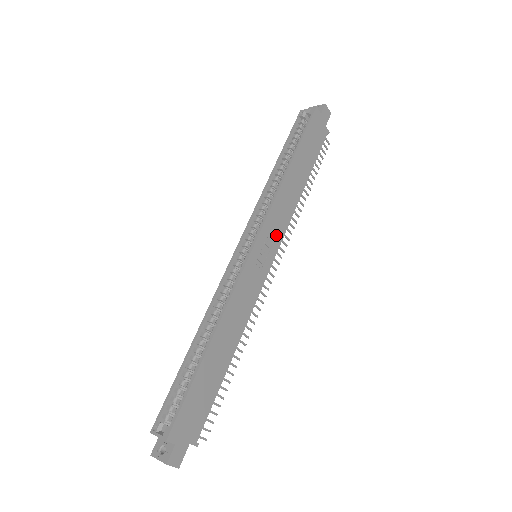
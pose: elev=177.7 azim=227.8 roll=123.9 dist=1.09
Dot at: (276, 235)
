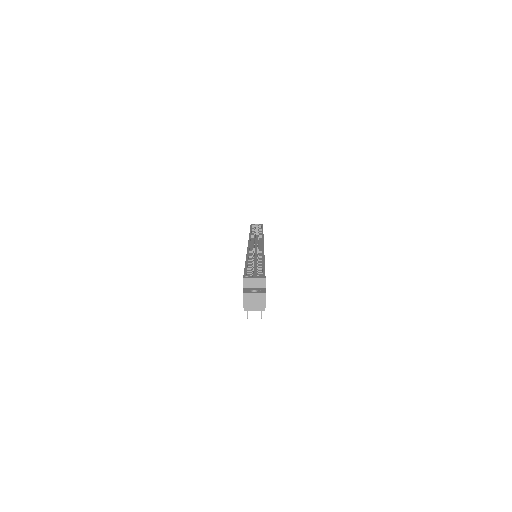
Dot at: occluded
